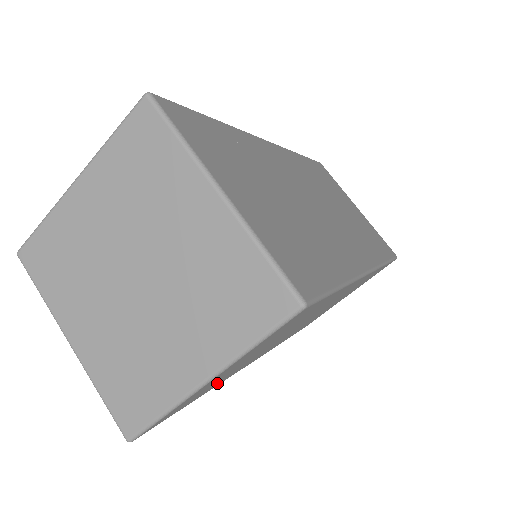
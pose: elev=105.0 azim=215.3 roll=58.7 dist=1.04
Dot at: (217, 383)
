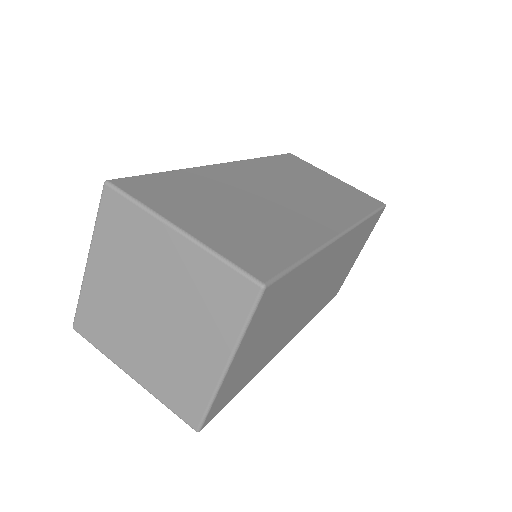
Dot at: (255, 367)
